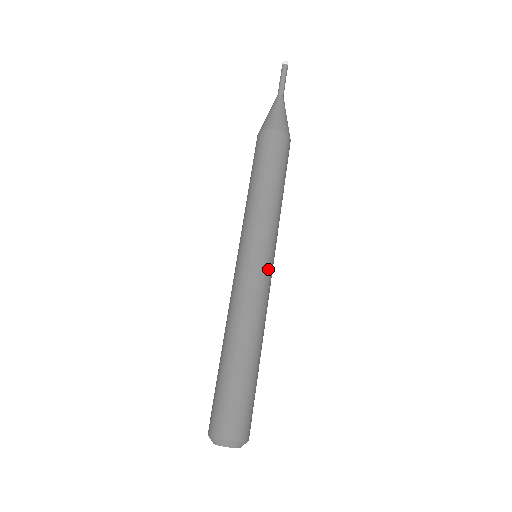
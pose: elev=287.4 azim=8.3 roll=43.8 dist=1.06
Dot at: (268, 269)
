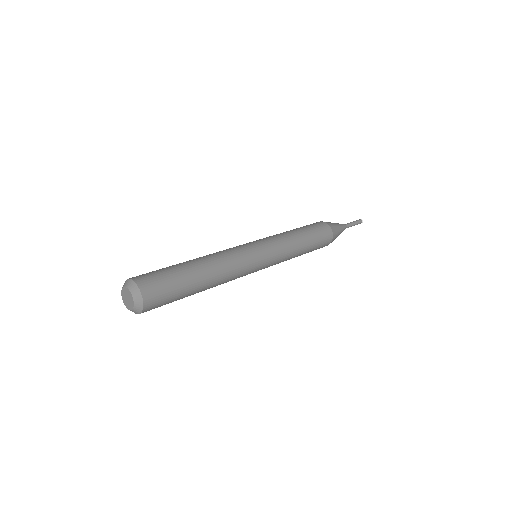
Dot at: (254, 250)
